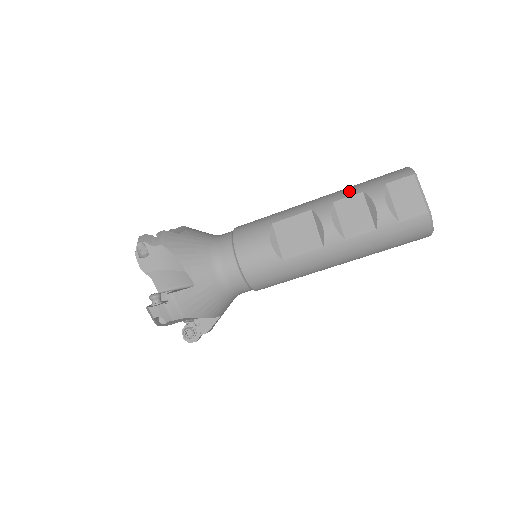
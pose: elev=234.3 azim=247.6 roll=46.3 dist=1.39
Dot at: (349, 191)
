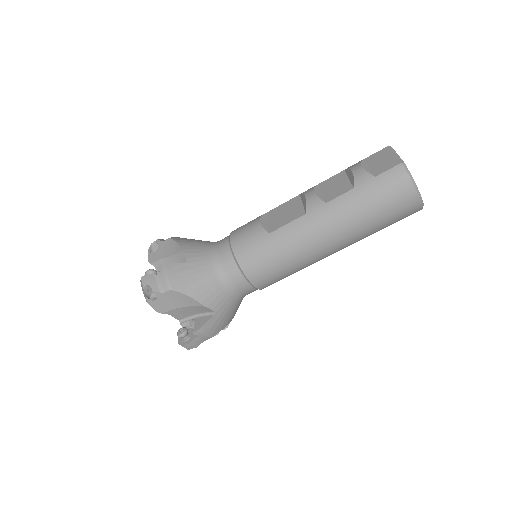
Dot at: occluded
